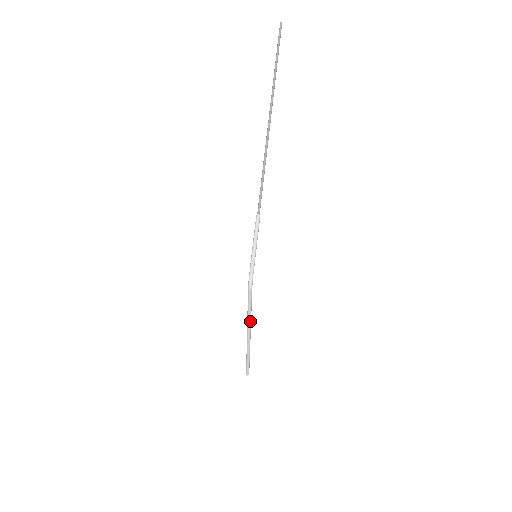
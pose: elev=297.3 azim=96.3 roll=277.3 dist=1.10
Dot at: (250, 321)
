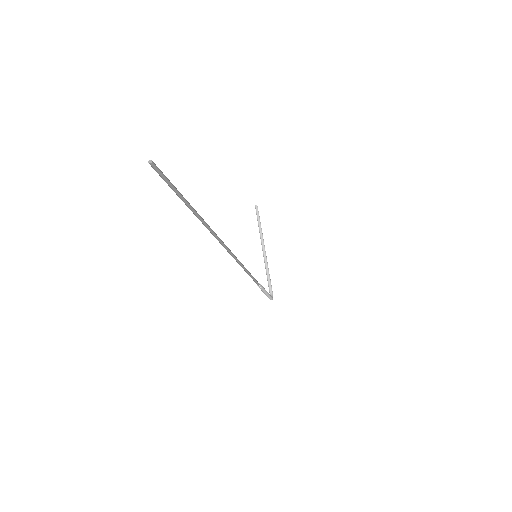
Dot at: (267, 264)
